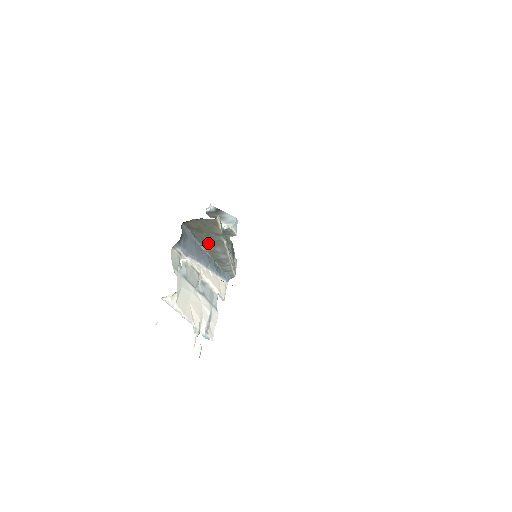
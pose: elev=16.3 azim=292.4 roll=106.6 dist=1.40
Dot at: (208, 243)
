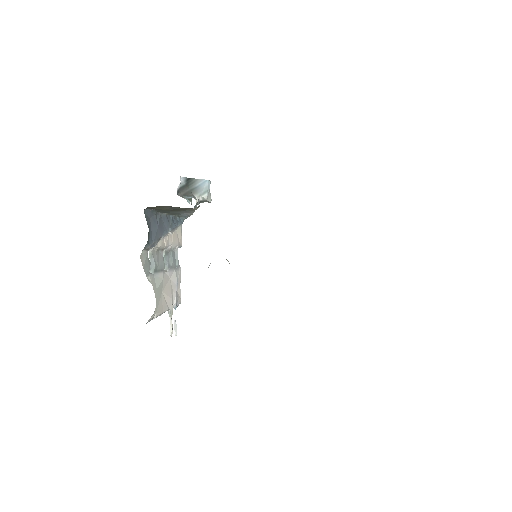
Dot at: occluded
